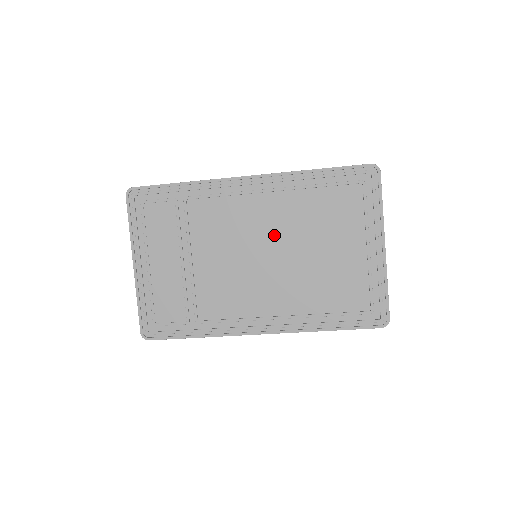
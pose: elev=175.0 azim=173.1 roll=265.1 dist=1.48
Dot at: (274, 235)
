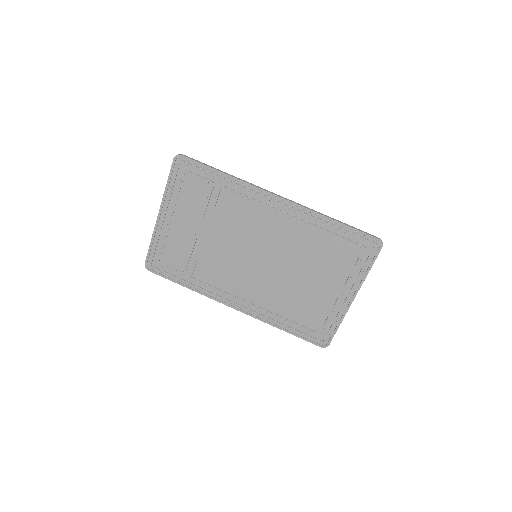
Dot at: (277, 249)
